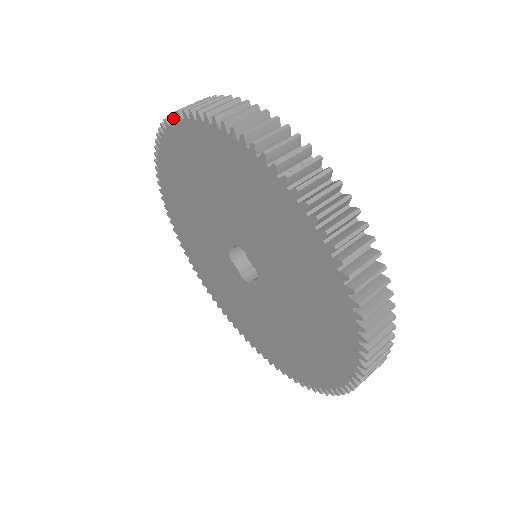
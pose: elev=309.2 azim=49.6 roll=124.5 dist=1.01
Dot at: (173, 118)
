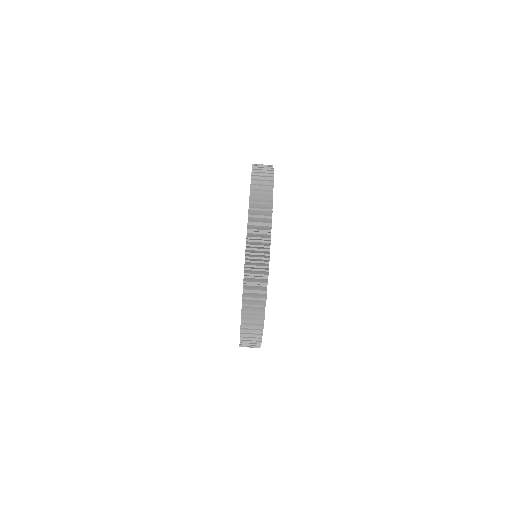
Dot at: (248, 209)
